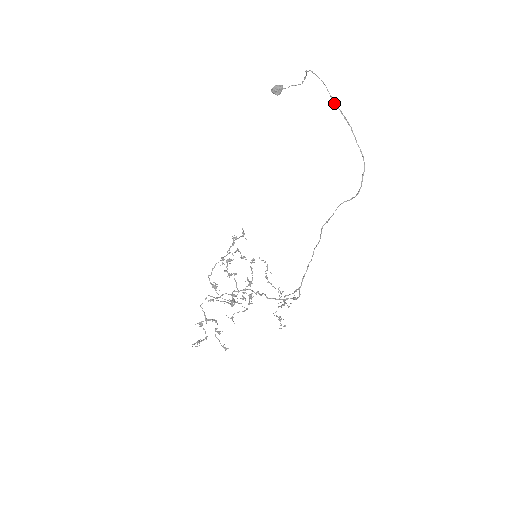
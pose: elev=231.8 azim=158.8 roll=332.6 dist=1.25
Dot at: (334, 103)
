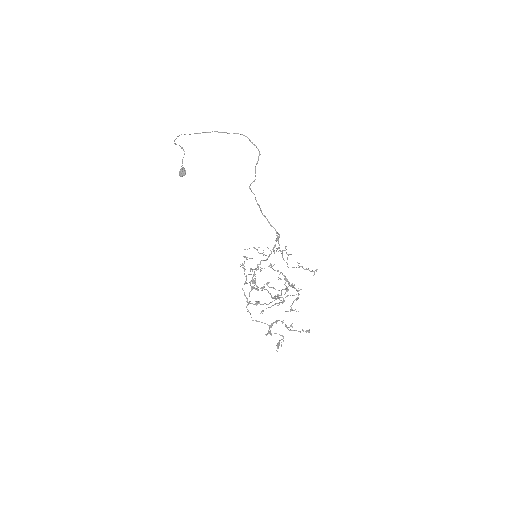
Dot at: occluded
